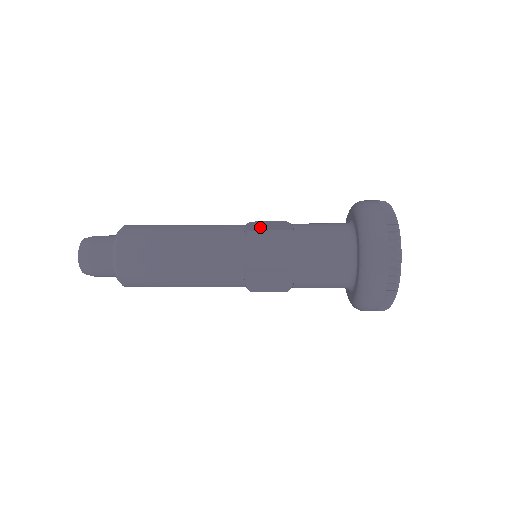
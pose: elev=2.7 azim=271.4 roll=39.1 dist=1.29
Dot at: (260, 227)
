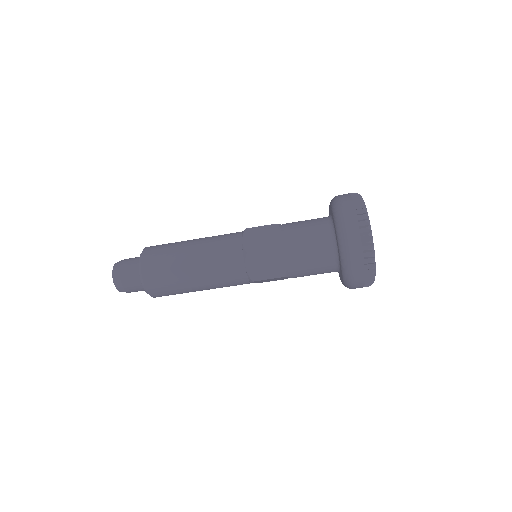
Dot at: occluded
